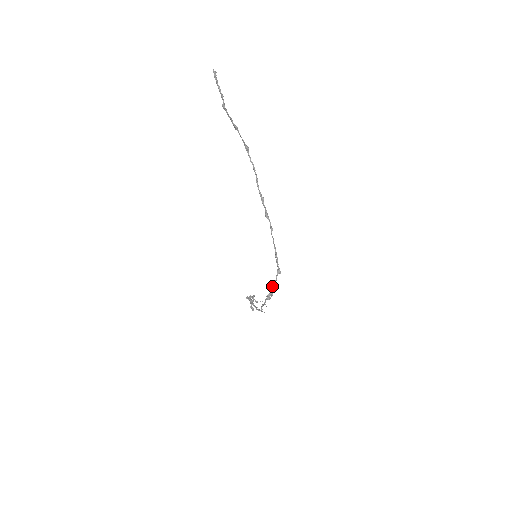
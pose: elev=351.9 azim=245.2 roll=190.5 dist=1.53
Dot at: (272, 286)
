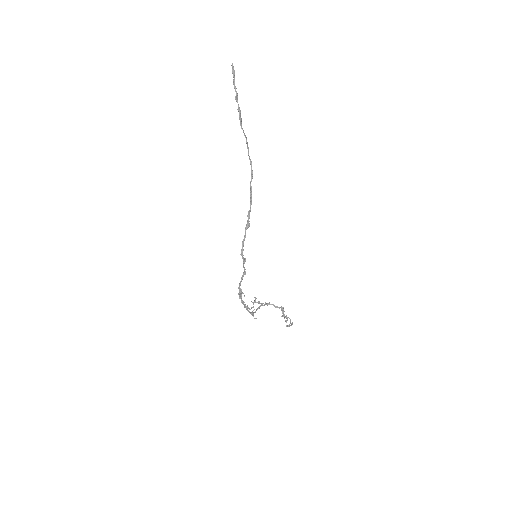
Dot at: (239, 285)
